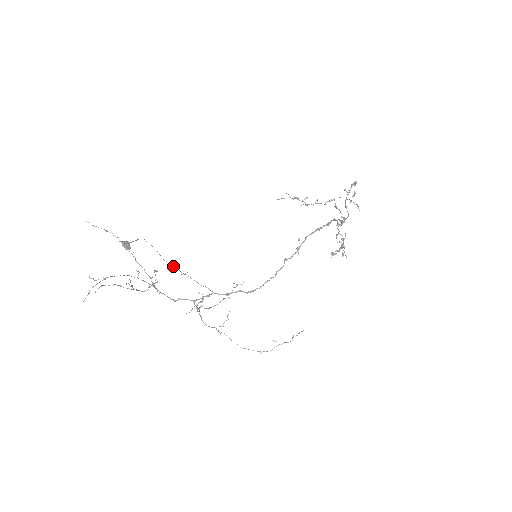
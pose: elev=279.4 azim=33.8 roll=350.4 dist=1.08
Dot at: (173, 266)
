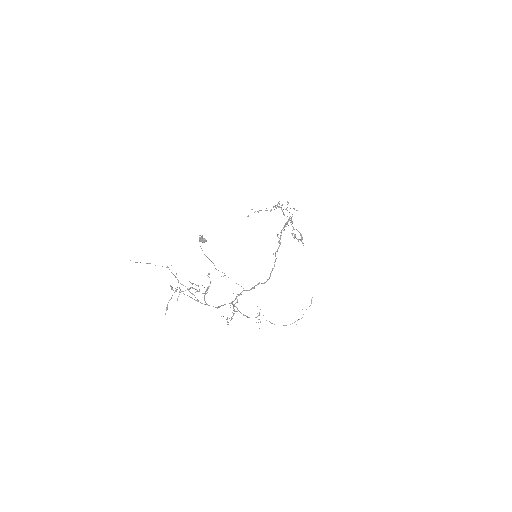
Dot at: (216, 269)
